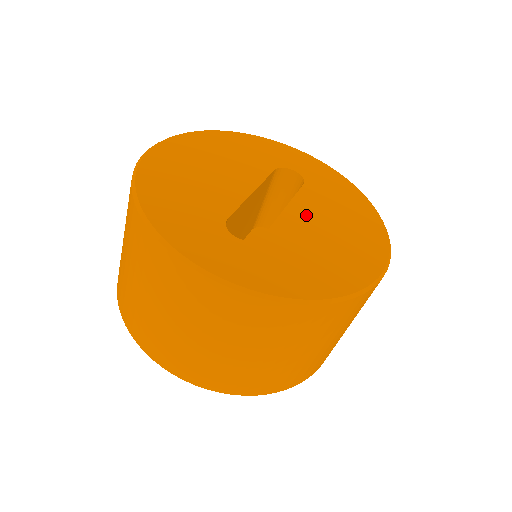
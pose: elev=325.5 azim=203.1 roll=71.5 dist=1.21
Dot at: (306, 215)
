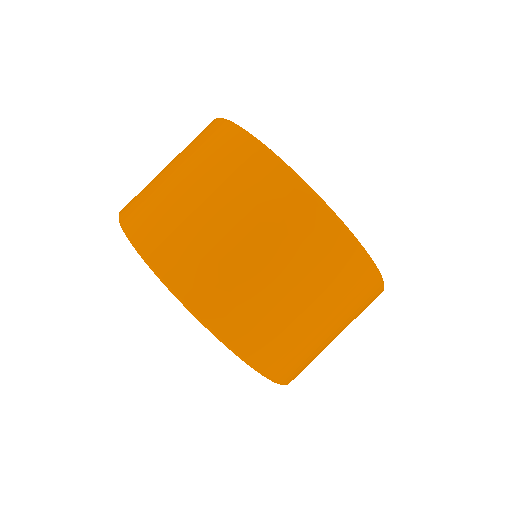
Dot at: occluded
